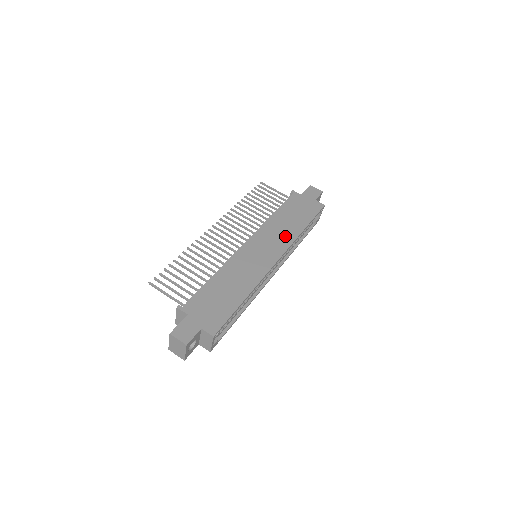
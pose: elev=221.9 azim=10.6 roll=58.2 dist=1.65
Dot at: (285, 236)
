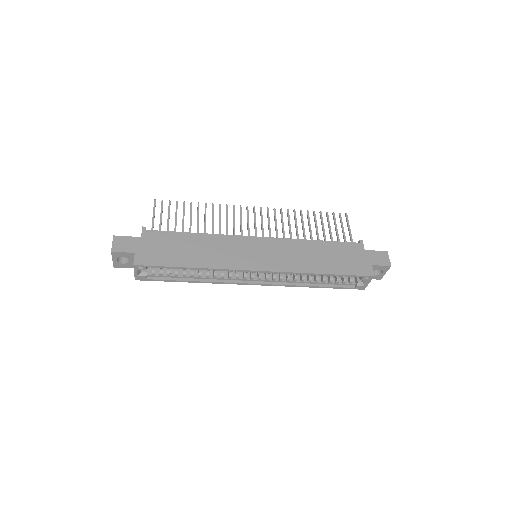
Dot at: (295, 262)
